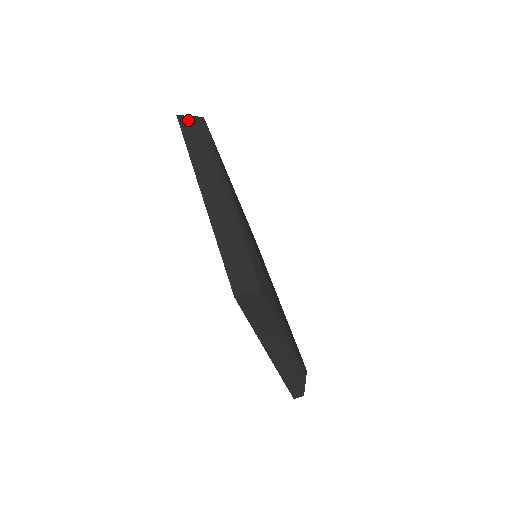
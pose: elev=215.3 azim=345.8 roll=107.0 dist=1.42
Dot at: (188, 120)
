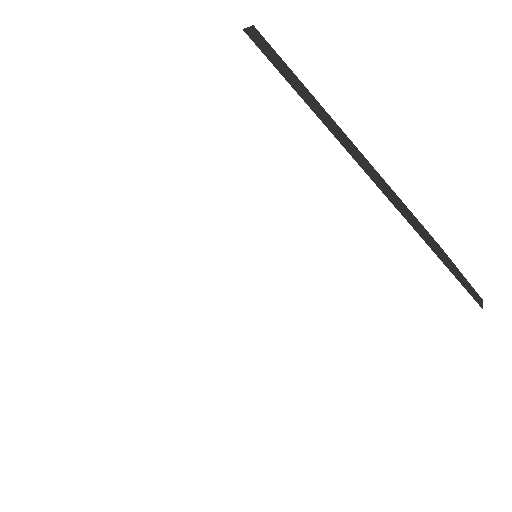
Dot at: occluded
